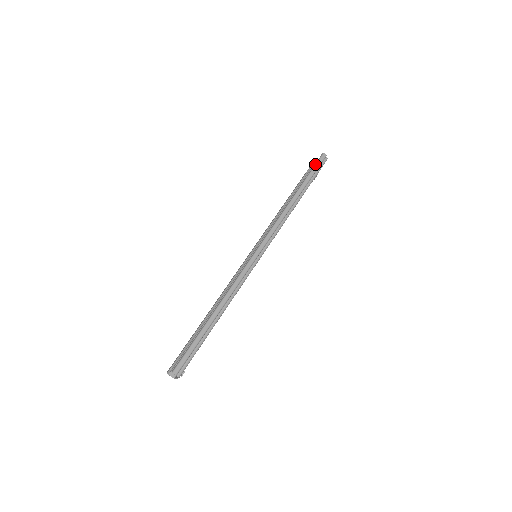
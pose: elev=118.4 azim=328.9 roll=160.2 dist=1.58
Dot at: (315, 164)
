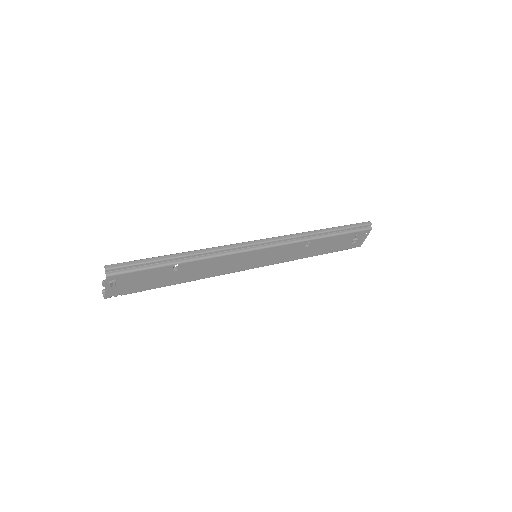
Dot at: (356, 223)
